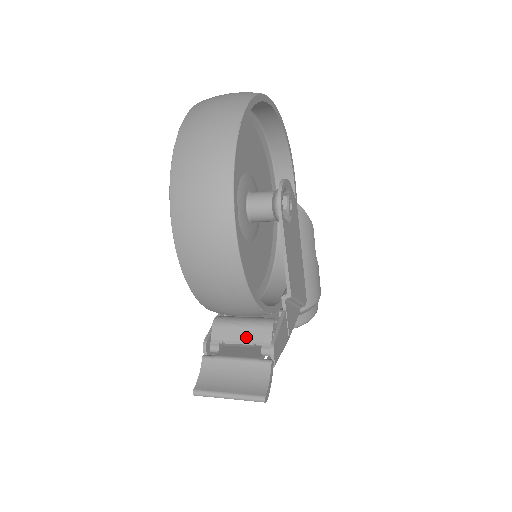
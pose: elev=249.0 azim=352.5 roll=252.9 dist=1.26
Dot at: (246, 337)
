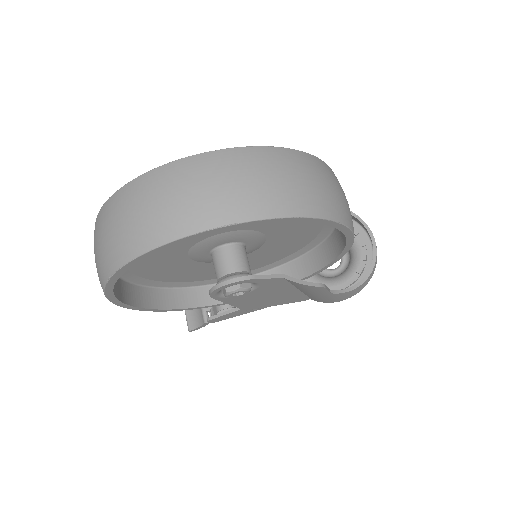
Dot at: occluded
